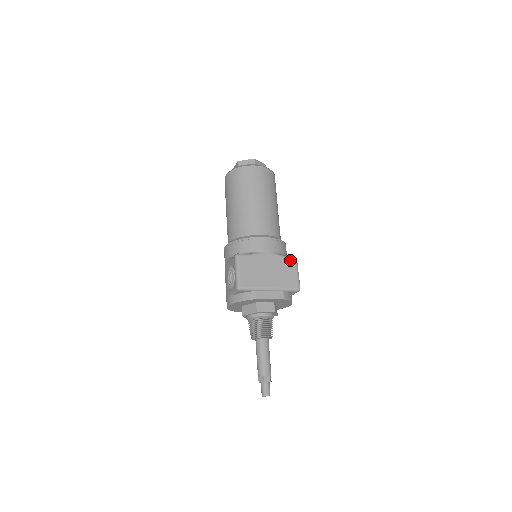
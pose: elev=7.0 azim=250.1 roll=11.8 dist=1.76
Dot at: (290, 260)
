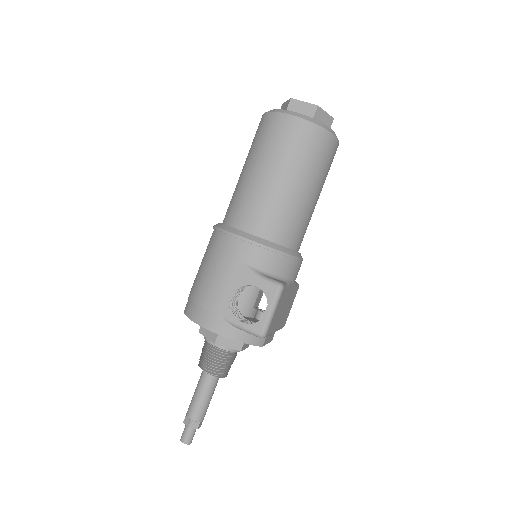
Dot at: (297, 290)
